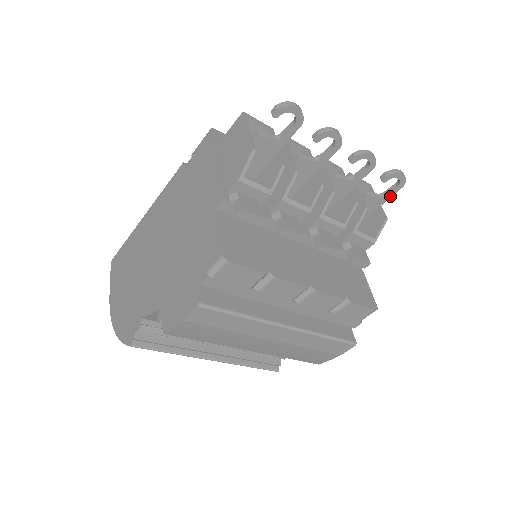
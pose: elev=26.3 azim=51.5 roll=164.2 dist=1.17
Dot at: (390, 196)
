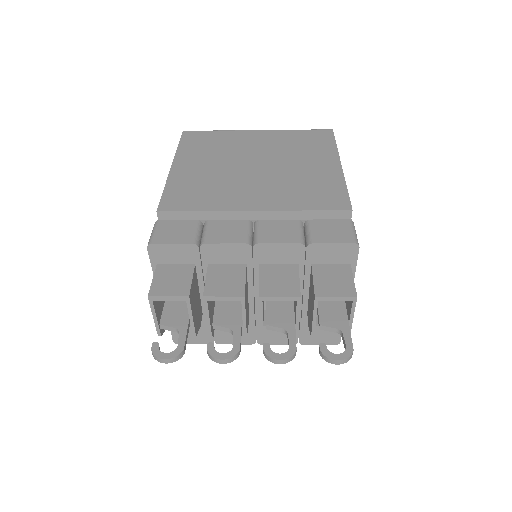
Dot at: (348, 339)
